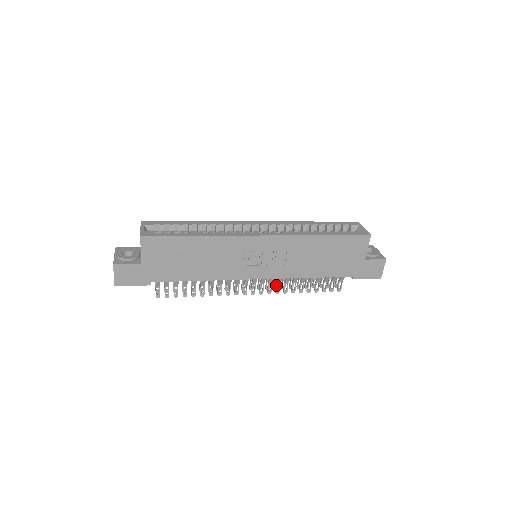
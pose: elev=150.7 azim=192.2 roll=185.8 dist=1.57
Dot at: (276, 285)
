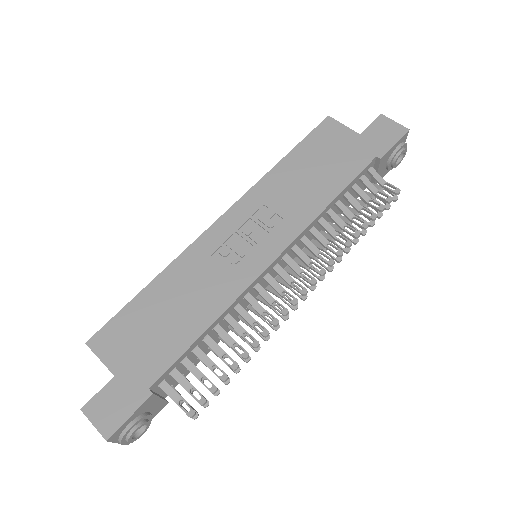
Dot at: (318, 258)
